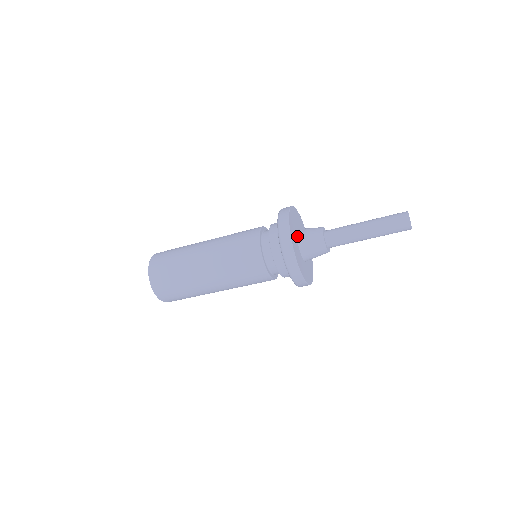
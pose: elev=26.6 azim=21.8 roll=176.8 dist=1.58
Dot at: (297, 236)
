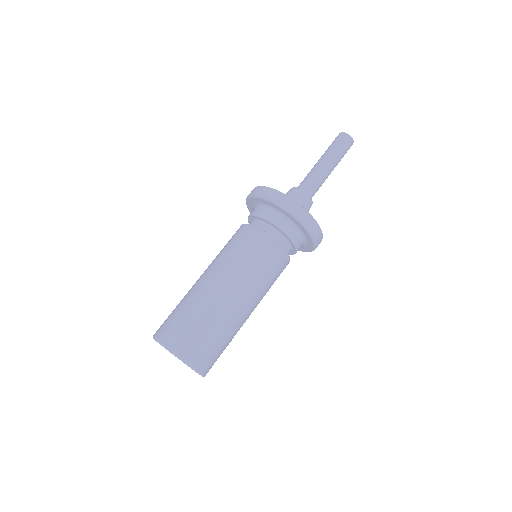
Dot at: occluded
